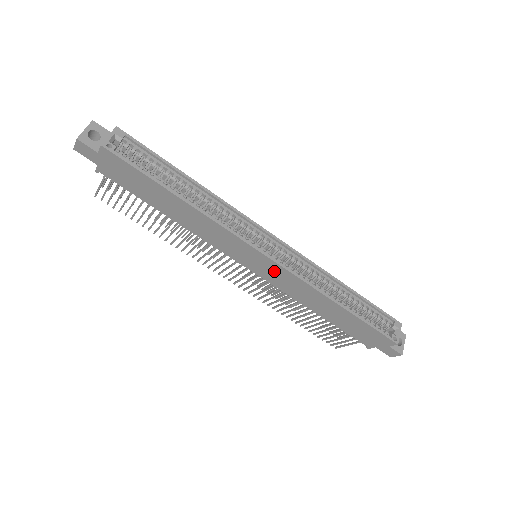
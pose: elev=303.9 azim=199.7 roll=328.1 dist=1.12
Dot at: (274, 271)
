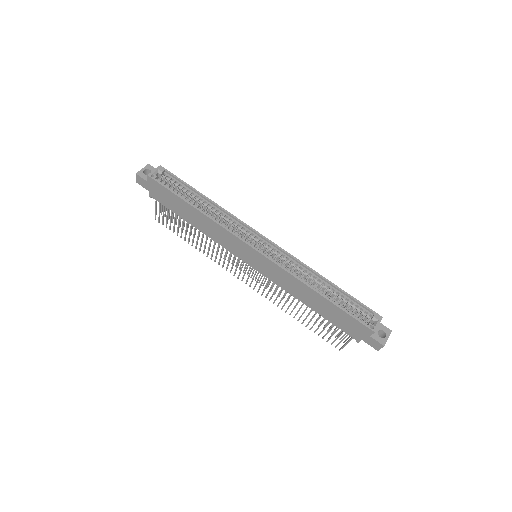
Dot at: (265, 264)
